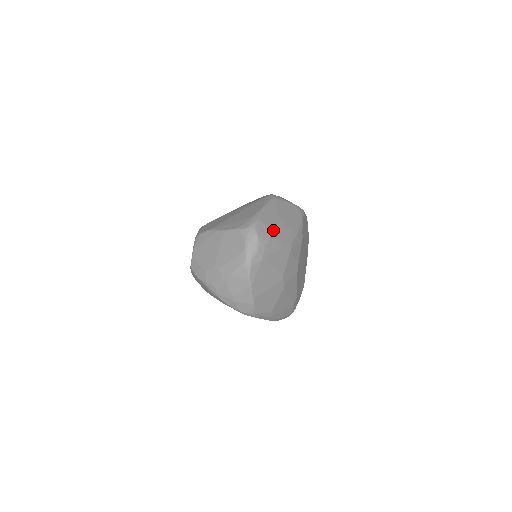
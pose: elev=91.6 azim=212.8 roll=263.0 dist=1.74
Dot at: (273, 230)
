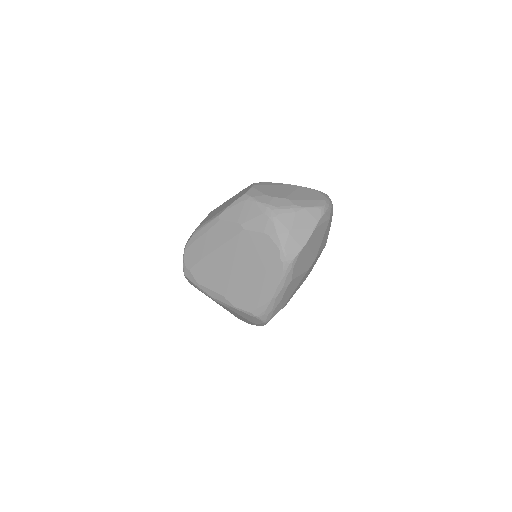
Dot at: occluded
